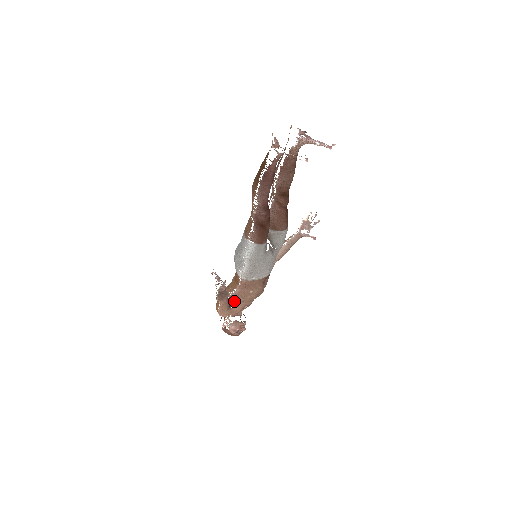
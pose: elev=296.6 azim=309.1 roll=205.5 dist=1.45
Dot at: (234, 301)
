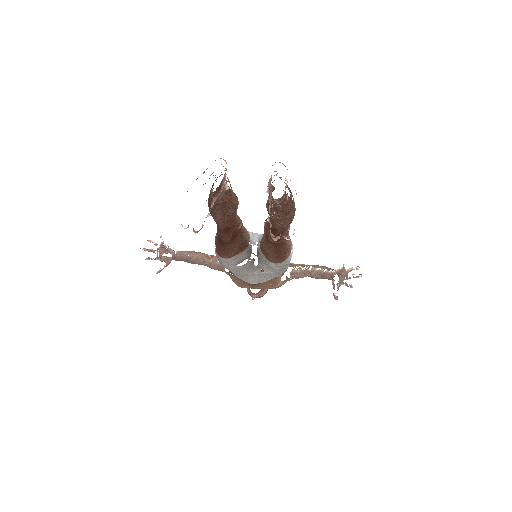
Dot at: occluded
